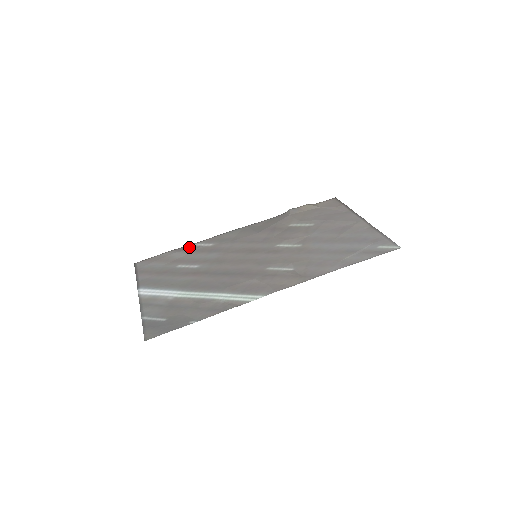
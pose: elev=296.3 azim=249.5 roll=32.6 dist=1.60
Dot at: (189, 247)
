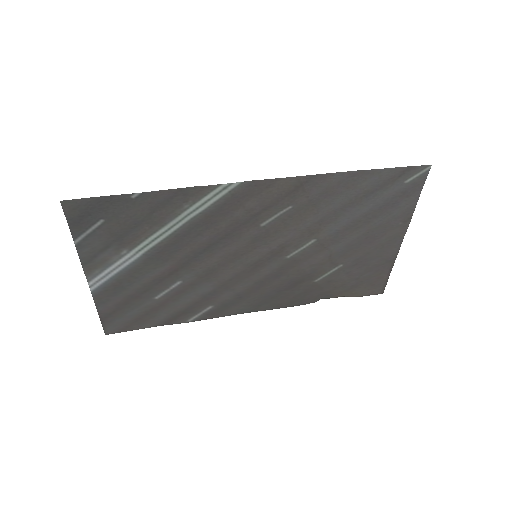
Dot at: (182, 318)
